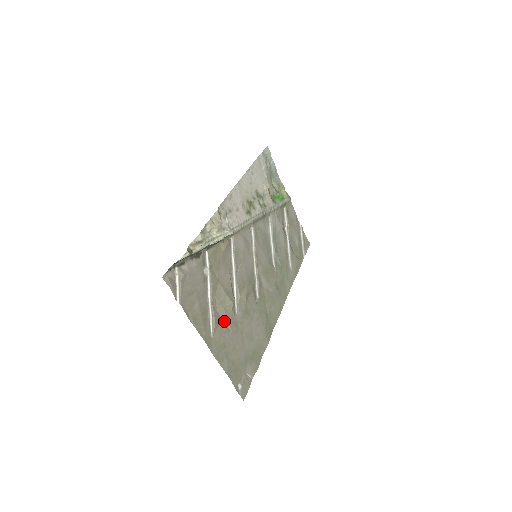
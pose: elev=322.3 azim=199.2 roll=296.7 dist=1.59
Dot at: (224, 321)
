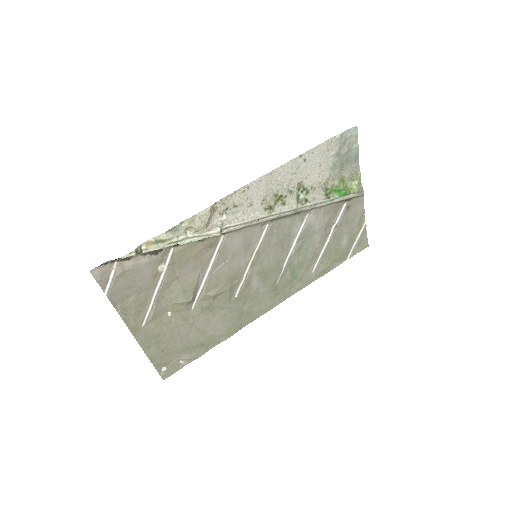
Dot at: (169, 314)
